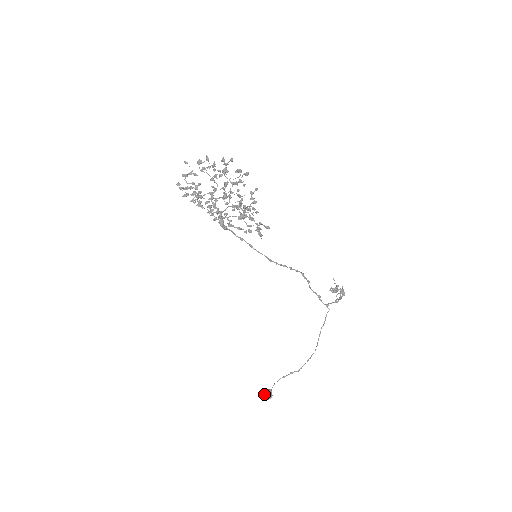
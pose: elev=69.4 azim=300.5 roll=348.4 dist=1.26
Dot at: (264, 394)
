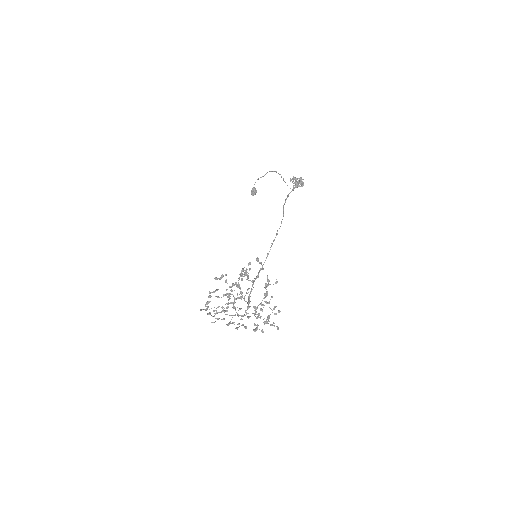
Dot at: (252, 194)
